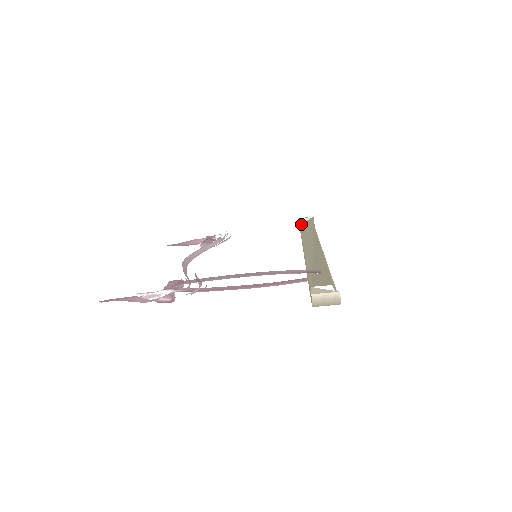
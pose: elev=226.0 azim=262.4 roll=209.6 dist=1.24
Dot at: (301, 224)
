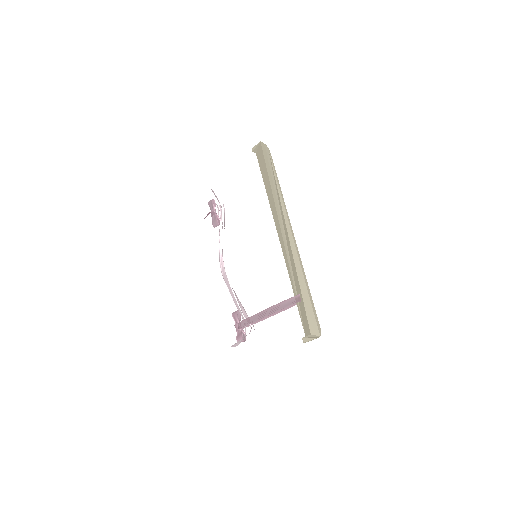
Dot at: (257, 155)
